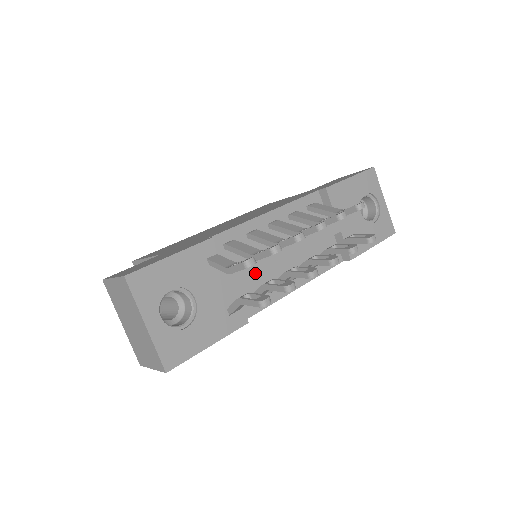
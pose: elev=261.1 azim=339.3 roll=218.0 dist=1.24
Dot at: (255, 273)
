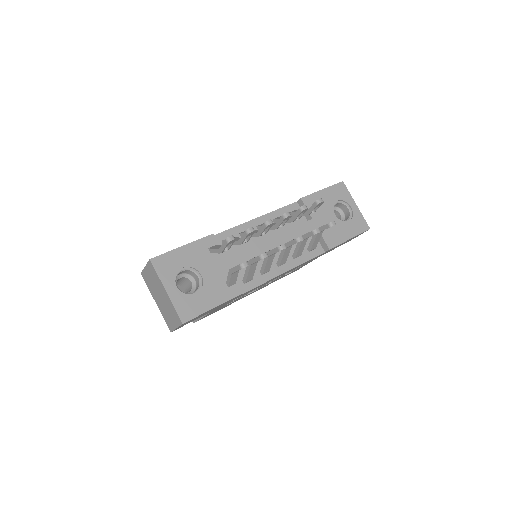
Dot at: (247, 258)
